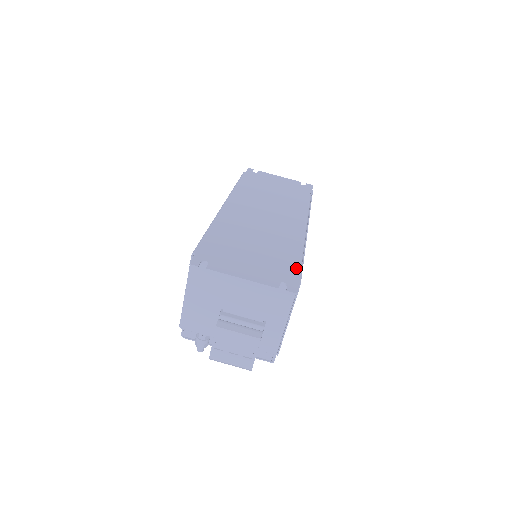
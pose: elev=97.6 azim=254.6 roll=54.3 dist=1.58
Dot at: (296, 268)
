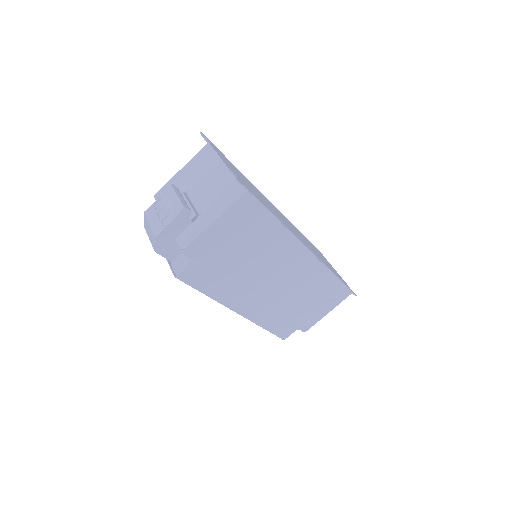
Dot at: (259, 200)
